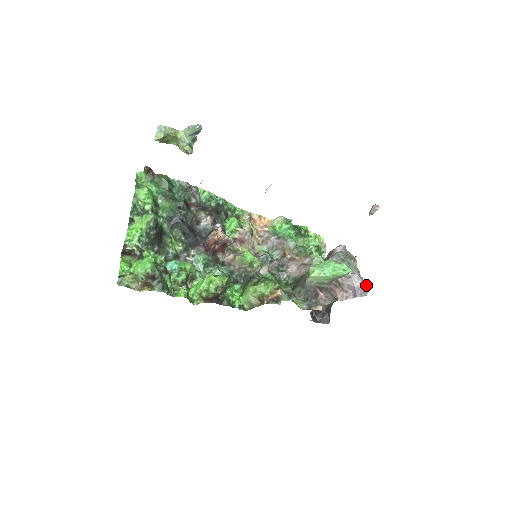
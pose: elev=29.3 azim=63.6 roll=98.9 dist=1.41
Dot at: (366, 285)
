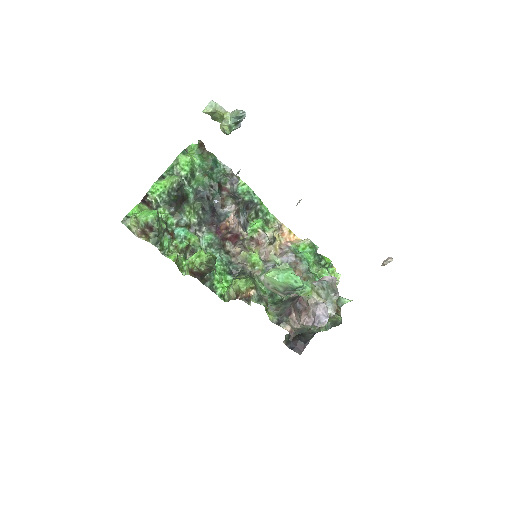
Dot at: (327, 317)
